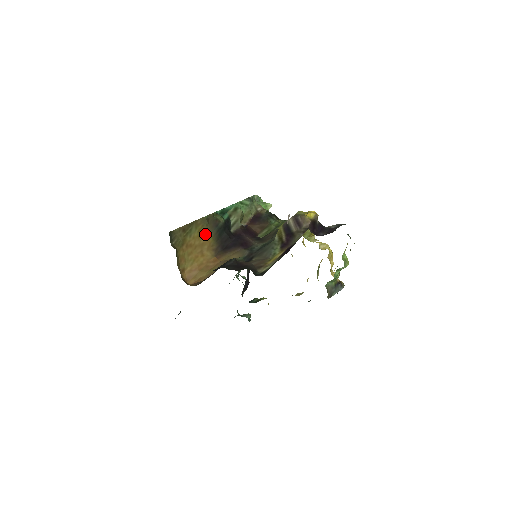
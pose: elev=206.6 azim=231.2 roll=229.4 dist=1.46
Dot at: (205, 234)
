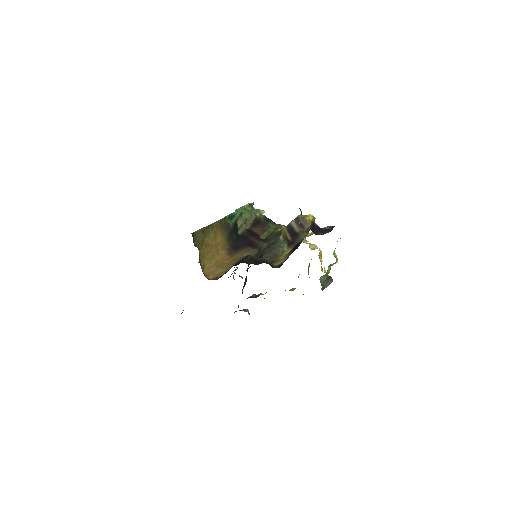
Dot at: (219, 235)
